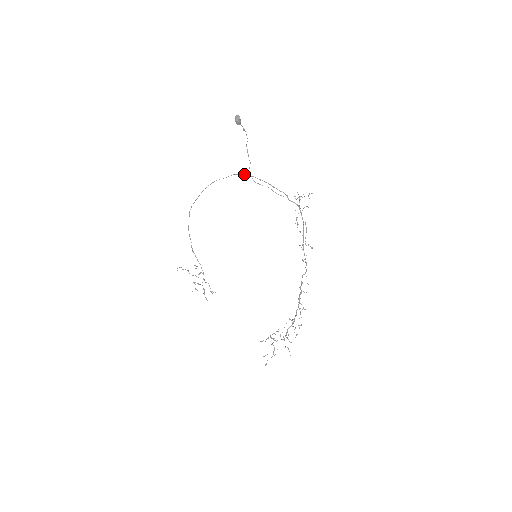
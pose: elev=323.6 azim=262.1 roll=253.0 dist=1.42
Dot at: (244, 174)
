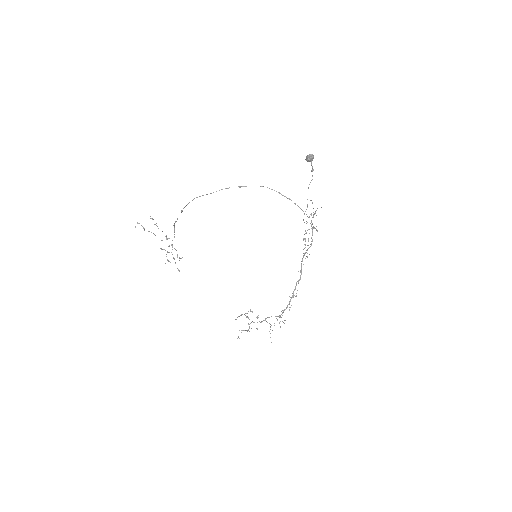
Dot at: (279, 192)
